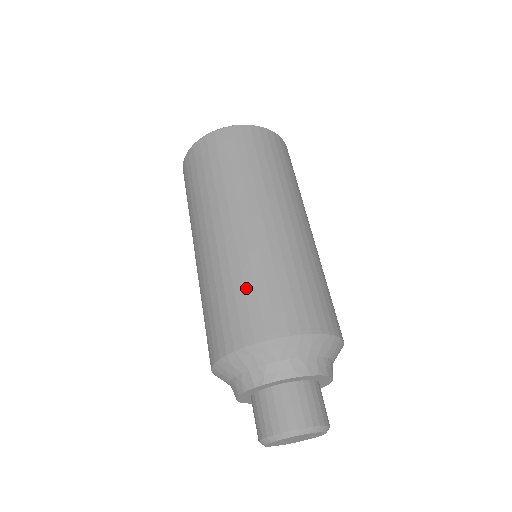
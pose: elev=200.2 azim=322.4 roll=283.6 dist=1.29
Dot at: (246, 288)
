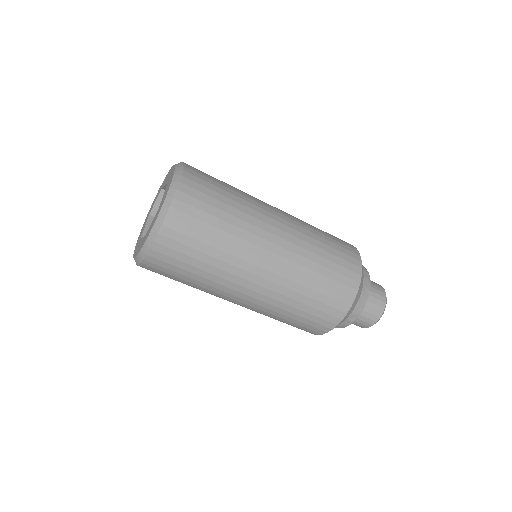
Dot at: (328, 258)
